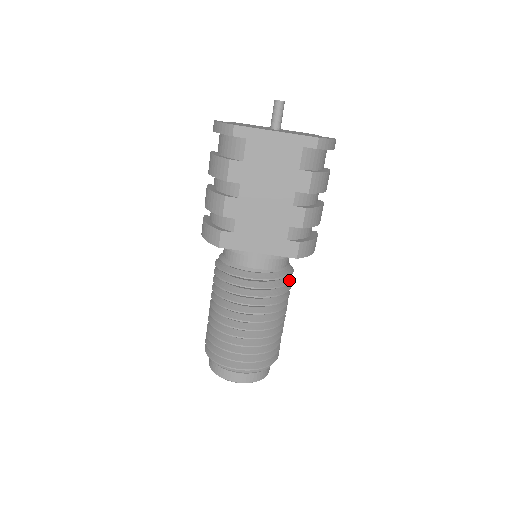
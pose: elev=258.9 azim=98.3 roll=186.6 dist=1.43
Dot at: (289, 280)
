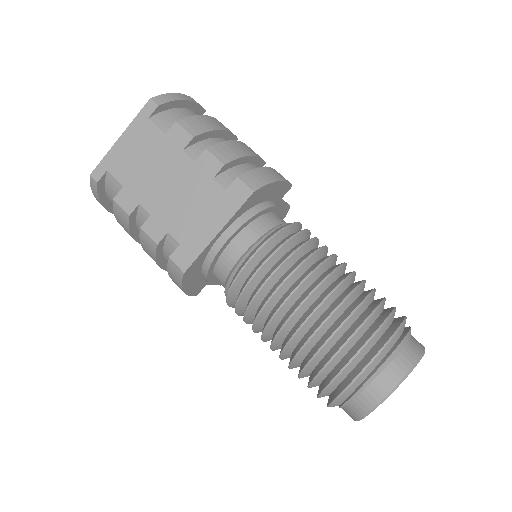
Dot at: (299, 231)
